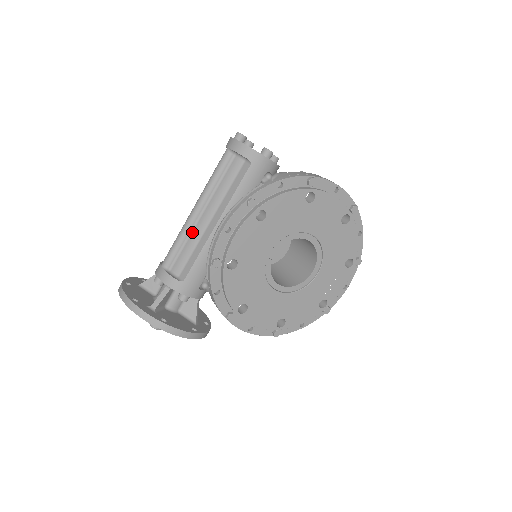
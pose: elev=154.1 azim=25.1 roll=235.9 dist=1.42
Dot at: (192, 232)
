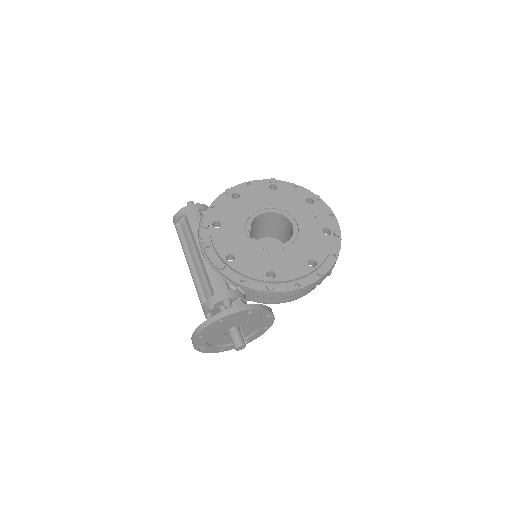
Dot at: (197, 274)
